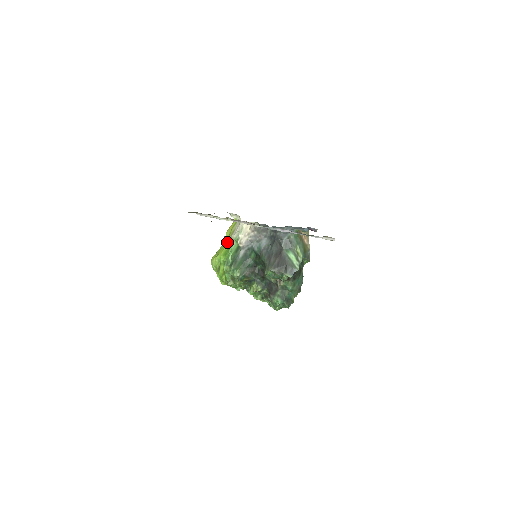
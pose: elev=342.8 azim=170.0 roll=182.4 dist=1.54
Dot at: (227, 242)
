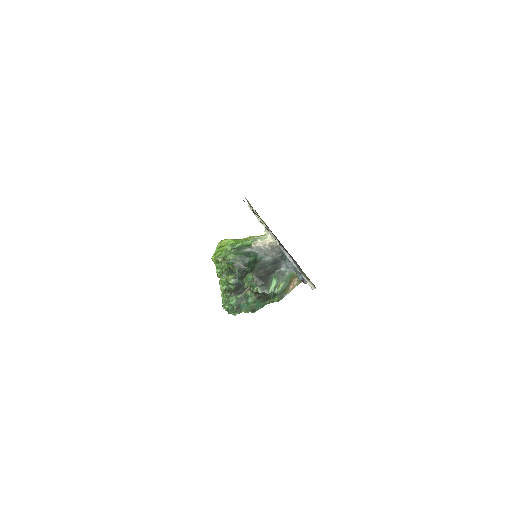
Dot at: (246, 239)
